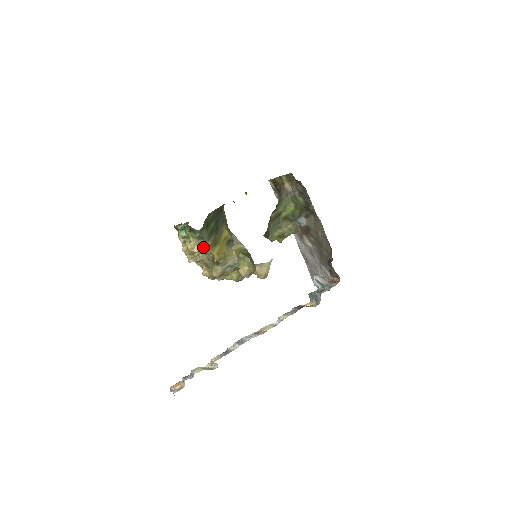
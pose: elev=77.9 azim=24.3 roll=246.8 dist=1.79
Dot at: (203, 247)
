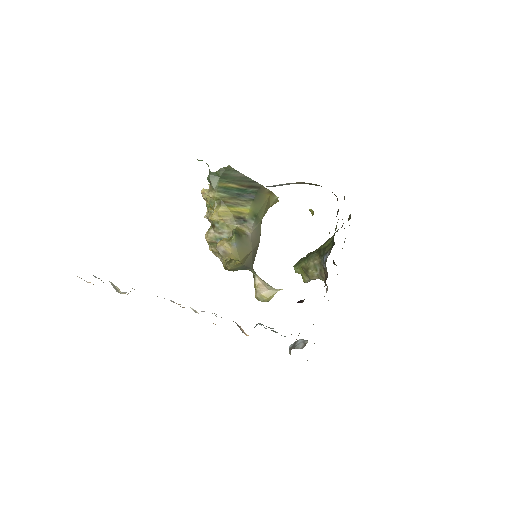
Dot at: (208, 194)
